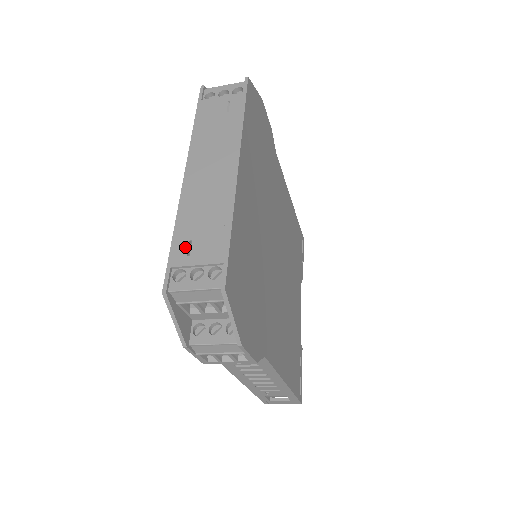
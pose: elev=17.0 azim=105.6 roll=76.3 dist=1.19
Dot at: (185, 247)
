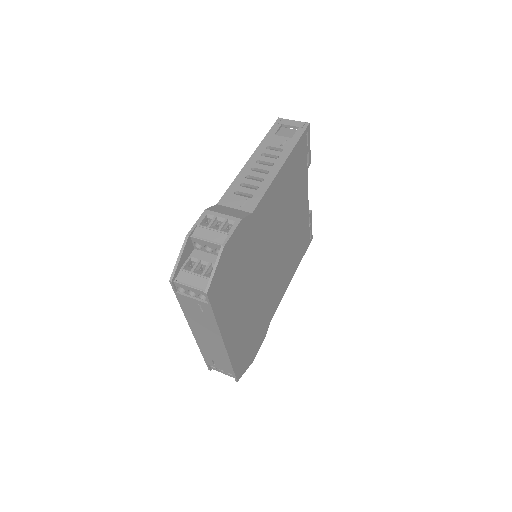
Dot at: (211, 362)
